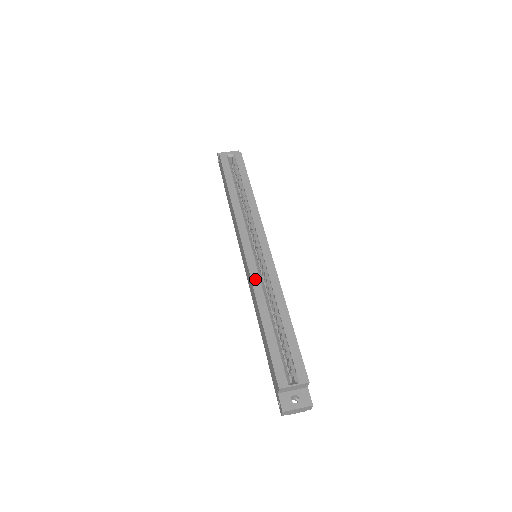
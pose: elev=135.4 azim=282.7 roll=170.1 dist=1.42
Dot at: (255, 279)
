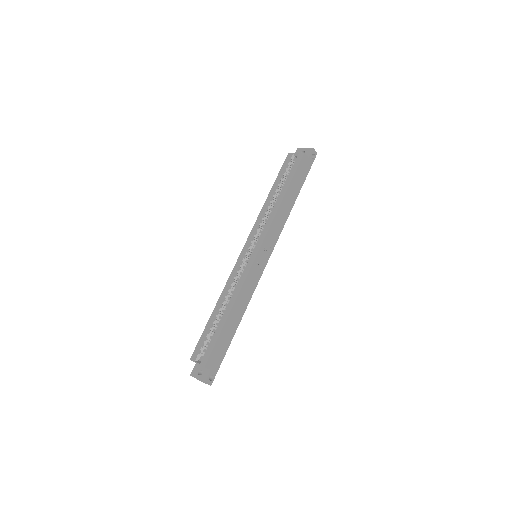
Dot at: (232, 276)
